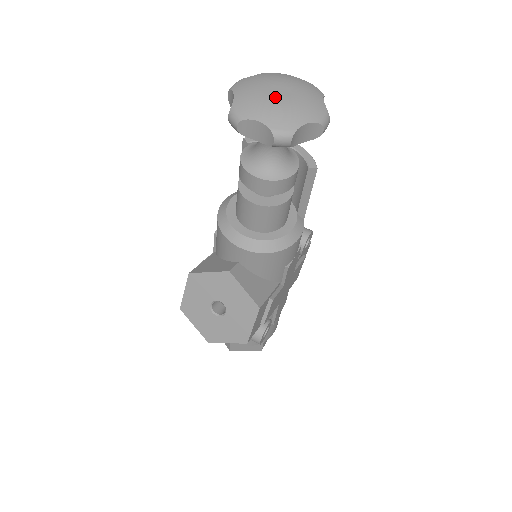
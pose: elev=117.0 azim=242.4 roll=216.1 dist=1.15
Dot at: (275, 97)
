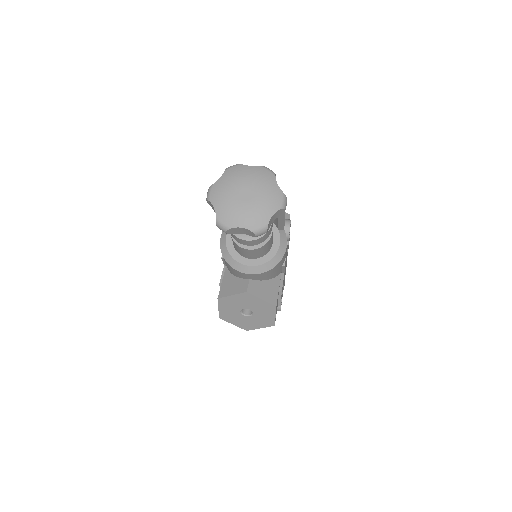
Dot at: (244, 202)
